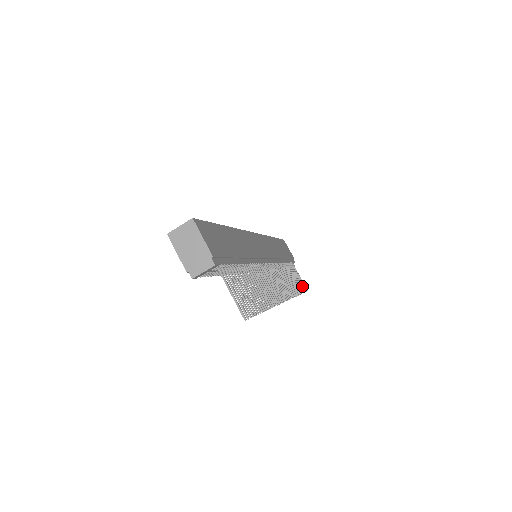
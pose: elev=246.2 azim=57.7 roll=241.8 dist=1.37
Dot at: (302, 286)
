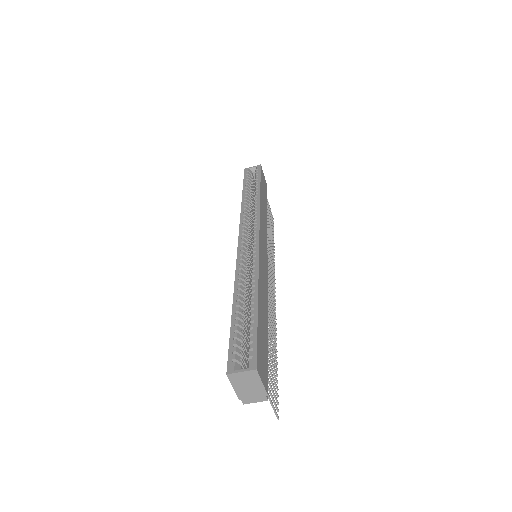
Dot at: (272, 223)
